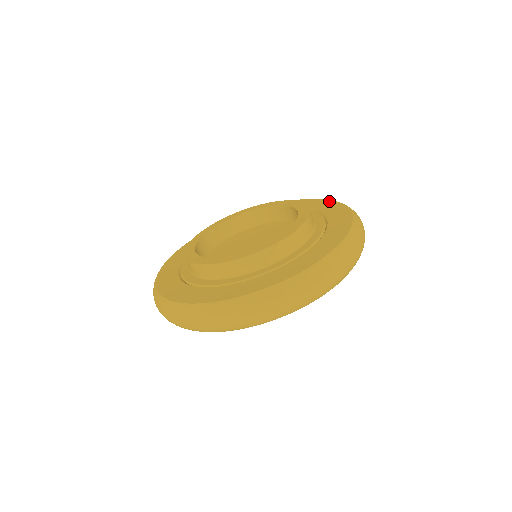
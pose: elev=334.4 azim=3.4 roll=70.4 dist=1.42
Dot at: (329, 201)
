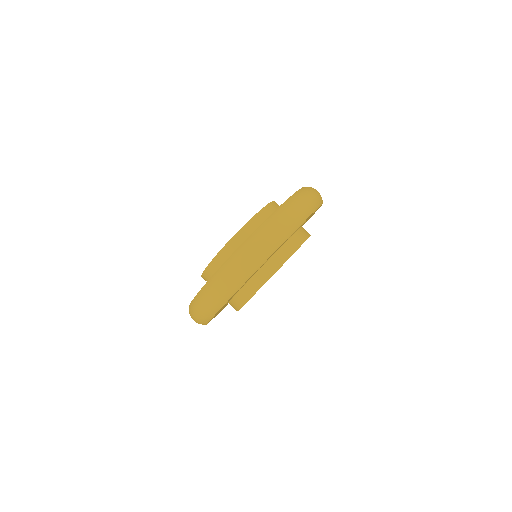
Dot at: occluded
